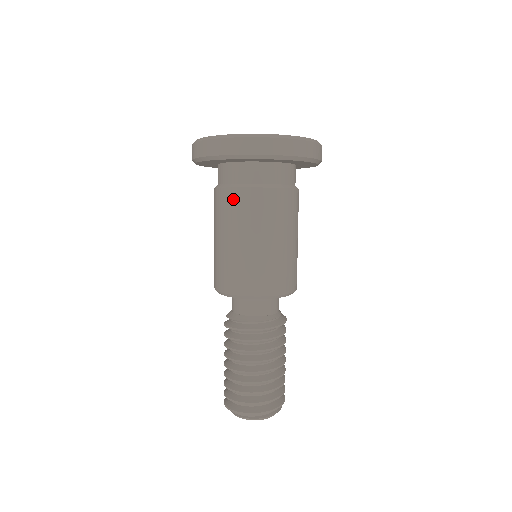
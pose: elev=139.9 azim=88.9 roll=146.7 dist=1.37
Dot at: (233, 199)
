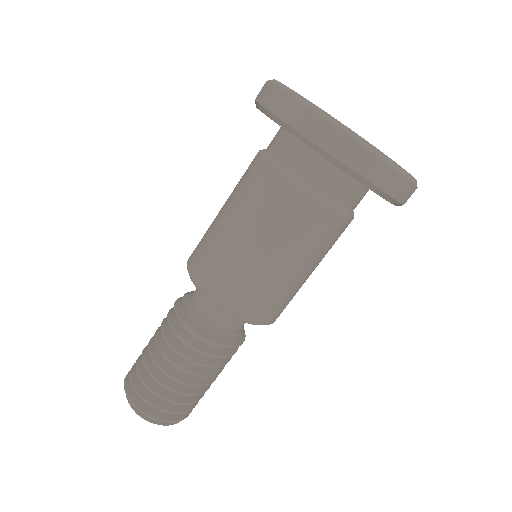
Dot at: (252, 166)
